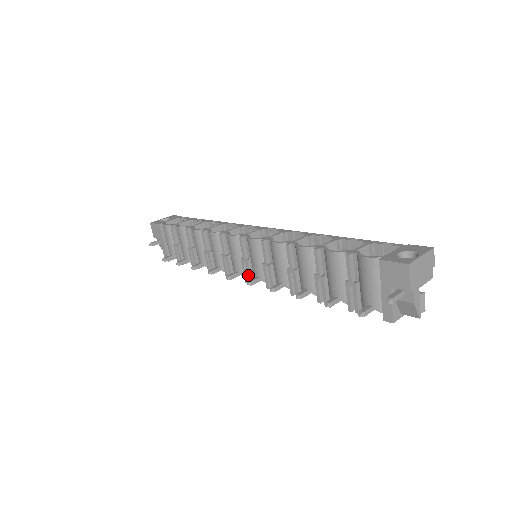
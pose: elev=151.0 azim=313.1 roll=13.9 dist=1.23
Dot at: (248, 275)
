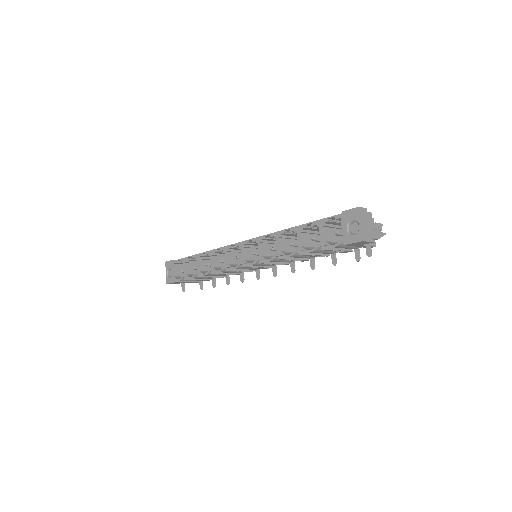
Dot at: (266, 268)
